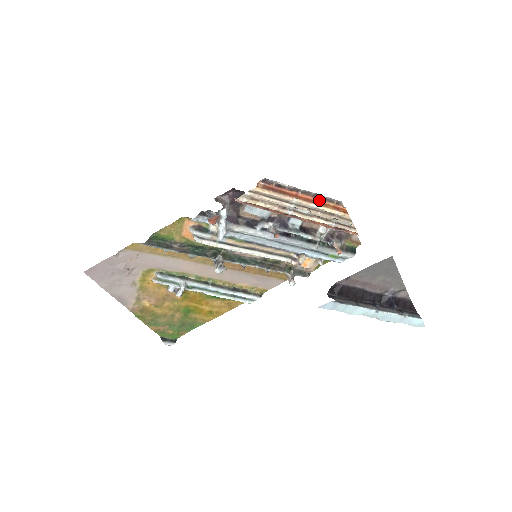
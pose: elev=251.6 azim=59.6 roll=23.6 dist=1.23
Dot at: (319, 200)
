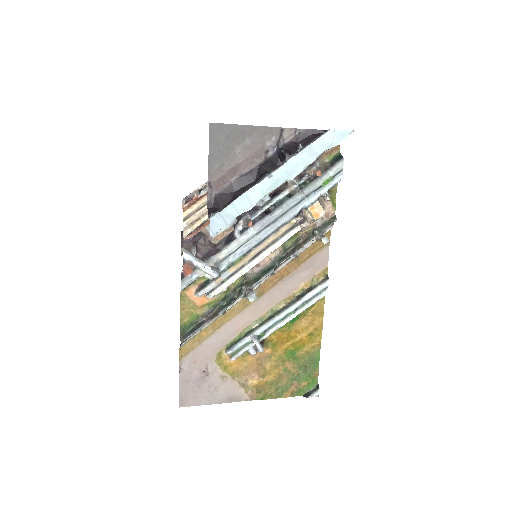
Dot at: occluded
